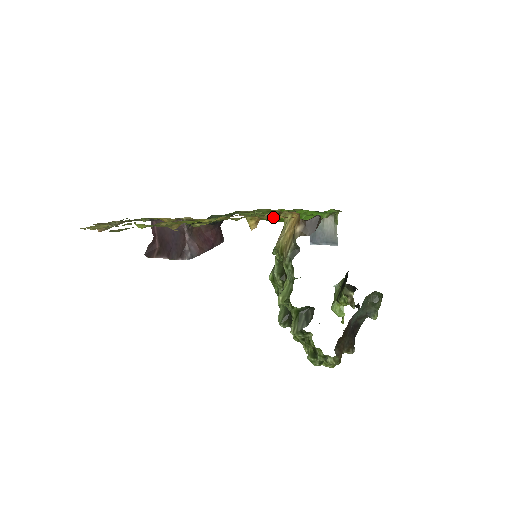
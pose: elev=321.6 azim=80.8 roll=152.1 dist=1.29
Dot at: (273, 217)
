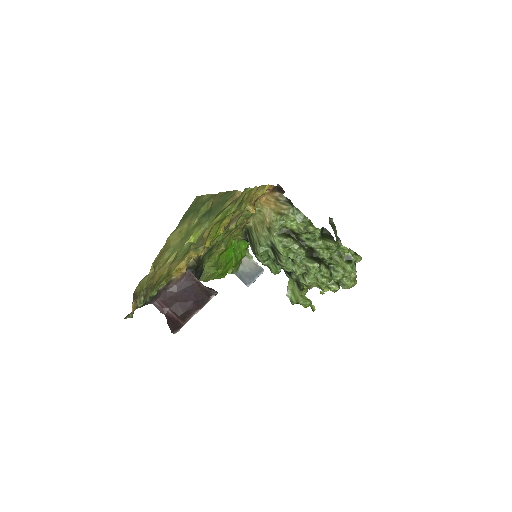
Dot at: (263, 190)
